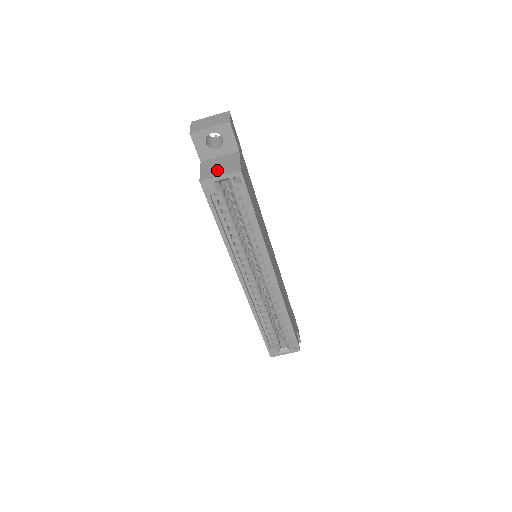
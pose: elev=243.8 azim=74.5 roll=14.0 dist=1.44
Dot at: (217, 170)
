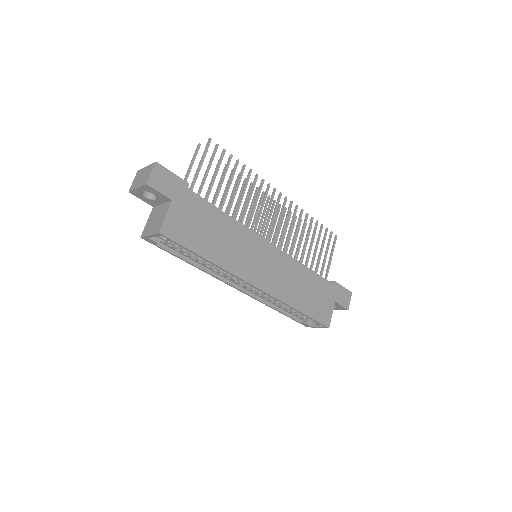
Dot at: (152, 226)
